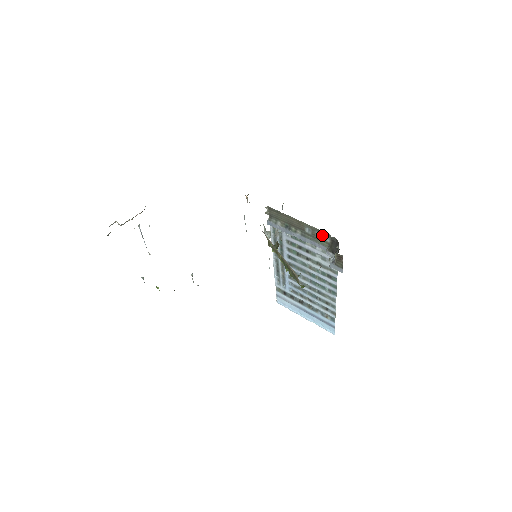
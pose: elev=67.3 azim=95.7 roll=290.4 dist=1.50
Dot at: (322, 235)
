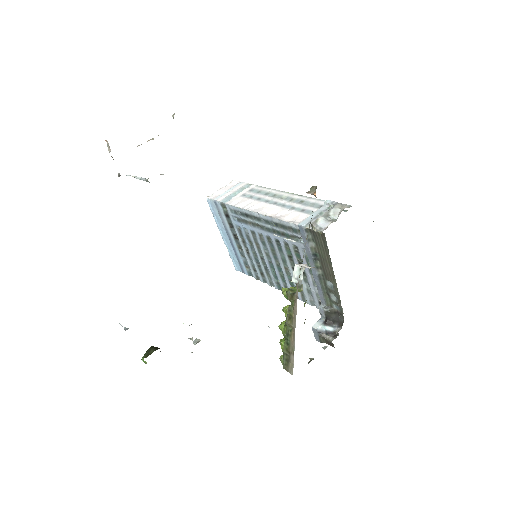
Dot at: (336, 302)
